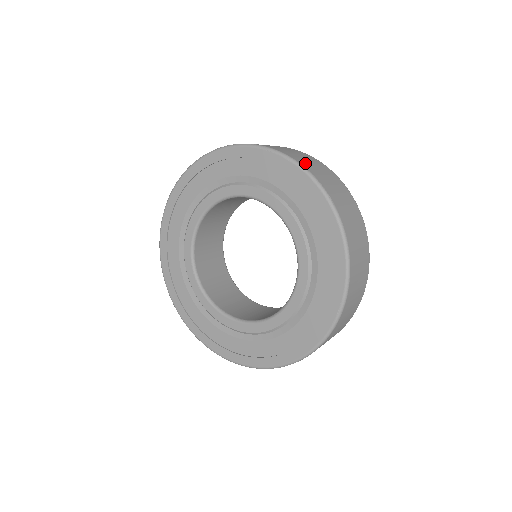
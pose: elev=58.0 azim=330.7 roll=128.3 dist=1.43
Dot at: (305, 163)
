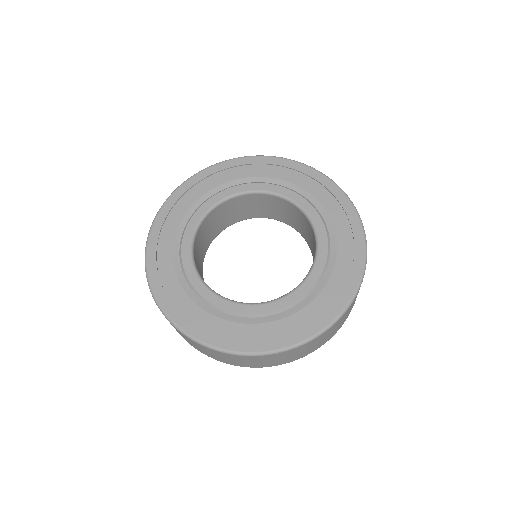
Dot at: occluded
